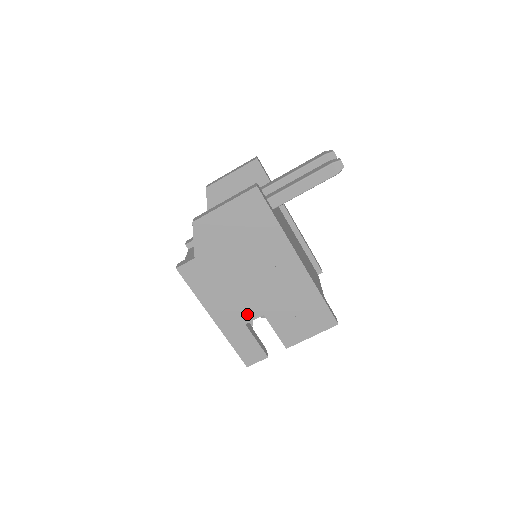
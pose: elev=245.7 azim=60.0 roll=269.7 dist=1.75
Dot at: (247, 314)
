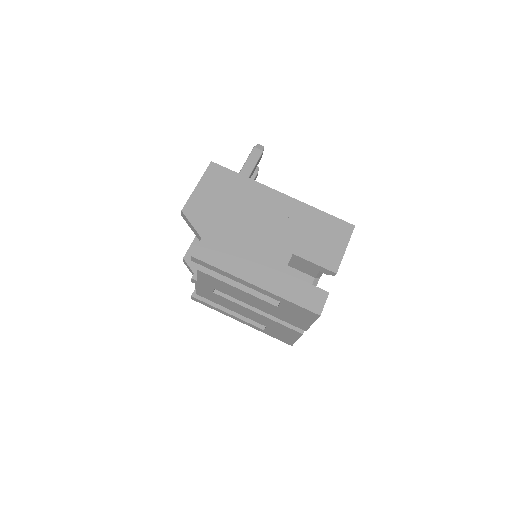
Dot at: (279, 262)
